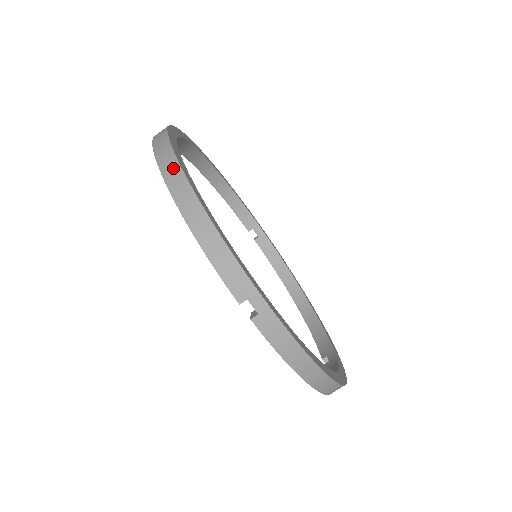
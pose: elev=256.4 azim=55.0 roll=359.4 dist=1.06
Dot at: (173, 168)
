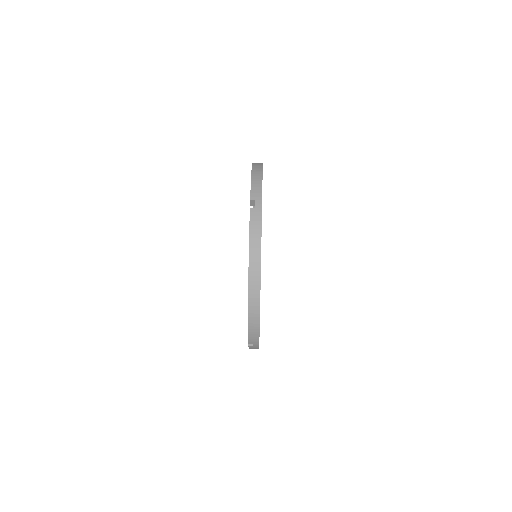
Dot at: (259, 163)
